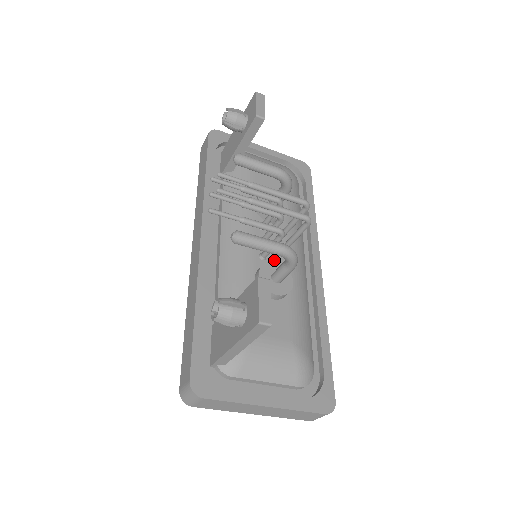
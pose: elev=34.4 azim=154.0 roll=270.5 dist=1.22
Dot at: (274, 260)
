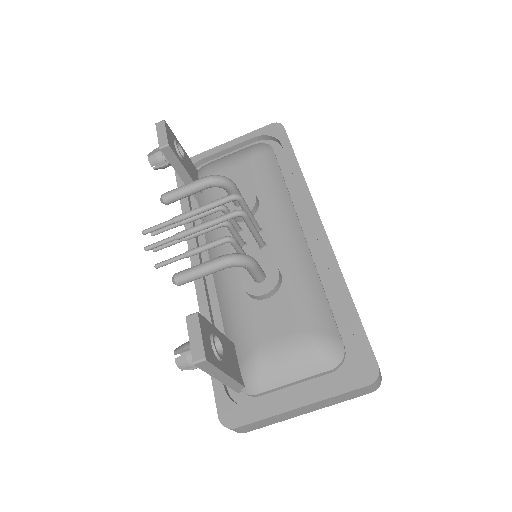
Dot at: (259, 256)
